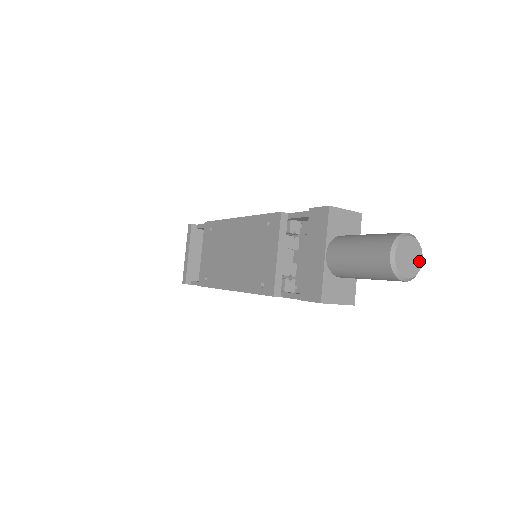
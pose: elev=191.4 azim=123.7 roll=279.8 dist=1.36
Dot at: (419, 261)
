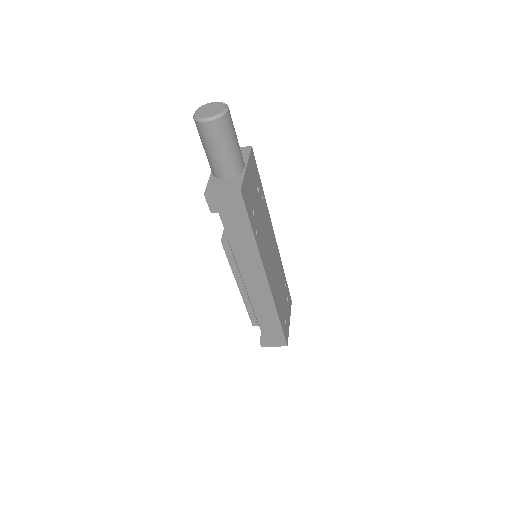
Dot at: (221, 109)
